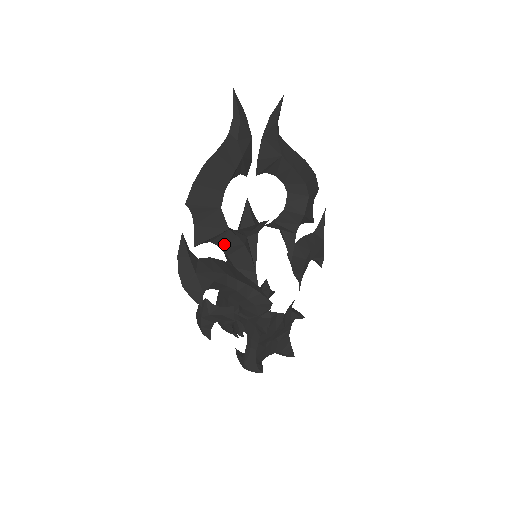
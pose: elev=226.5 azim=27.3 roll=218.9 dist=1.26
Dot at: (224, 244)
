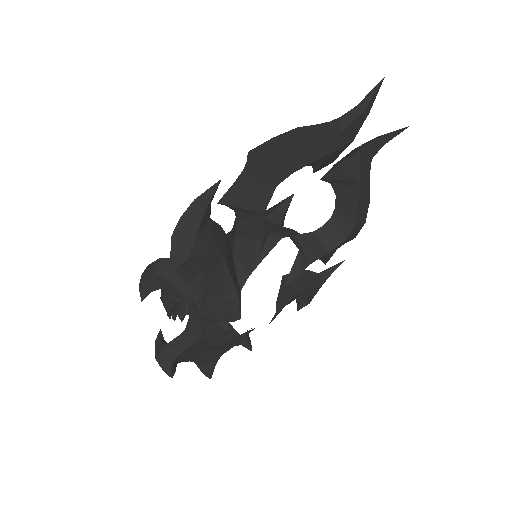
Dot at: (244, 223)
